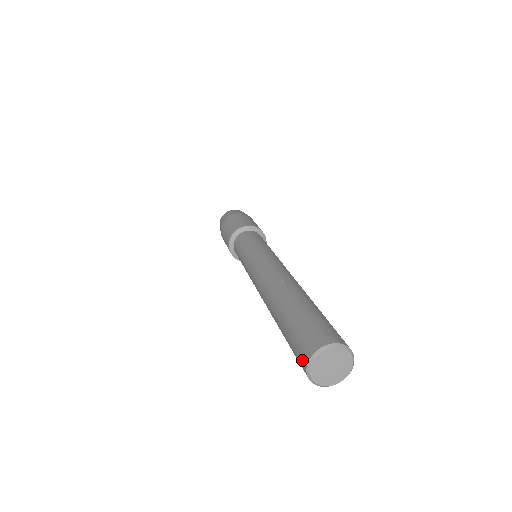
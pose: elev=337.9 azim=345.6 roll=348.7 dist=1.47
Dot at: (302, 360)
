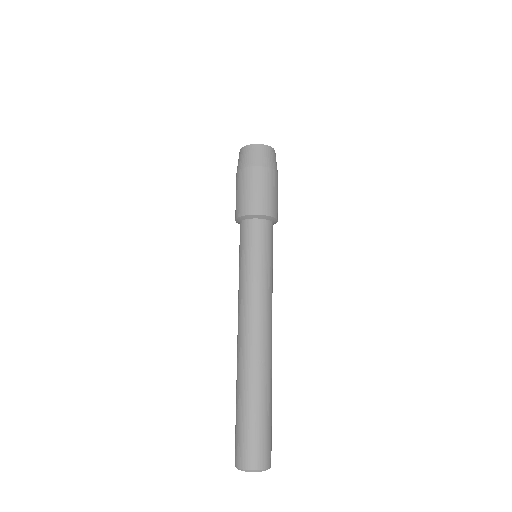
Dot at: (239, 459)
